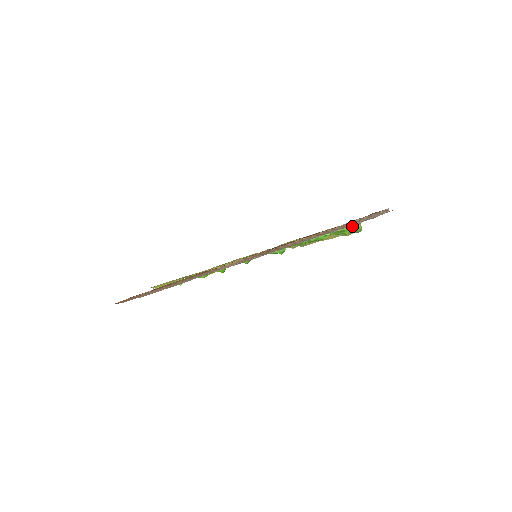
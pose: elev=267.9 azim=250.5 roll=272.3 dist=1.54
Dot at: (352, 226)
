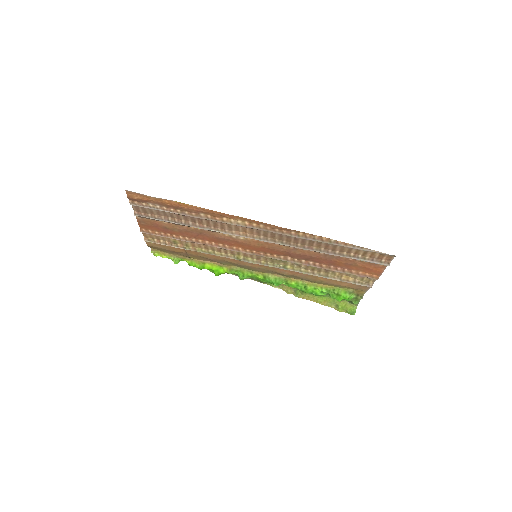
Dot at: (349, 296)
